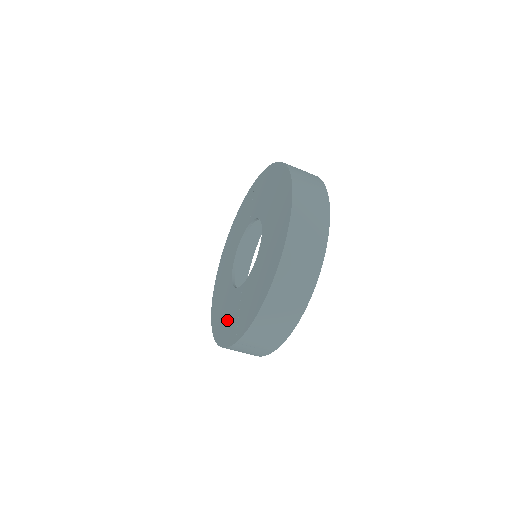
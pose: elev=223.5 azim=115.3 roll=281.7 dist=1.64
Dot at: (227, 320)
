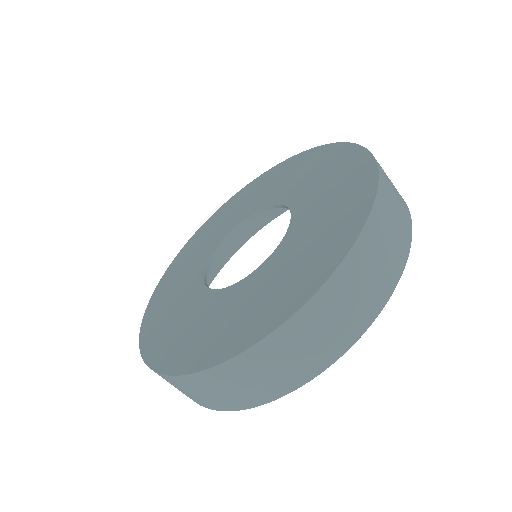
Dot at: (167, 311)
